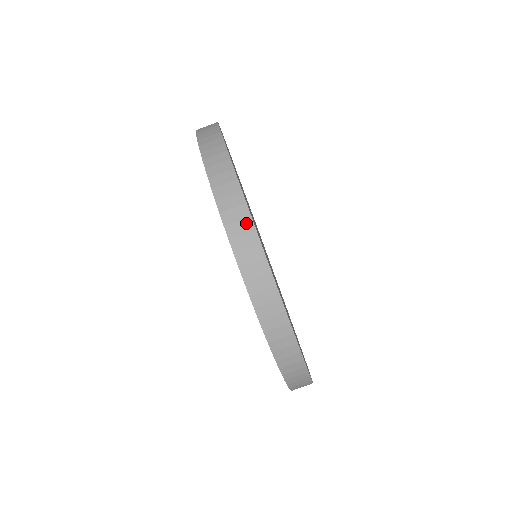
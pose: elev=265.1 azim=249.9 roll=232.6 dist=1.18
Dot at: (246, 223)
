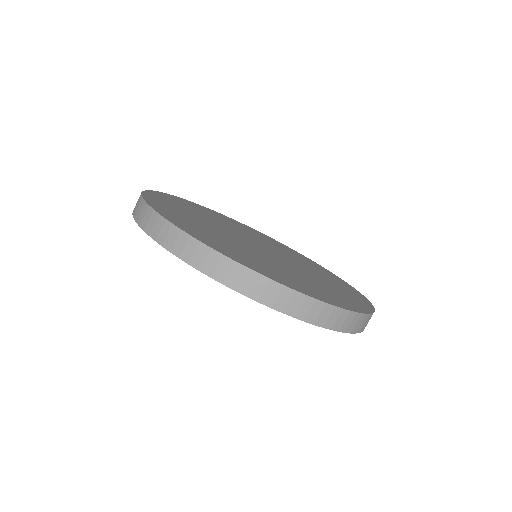
Dot at: (295, 297)
